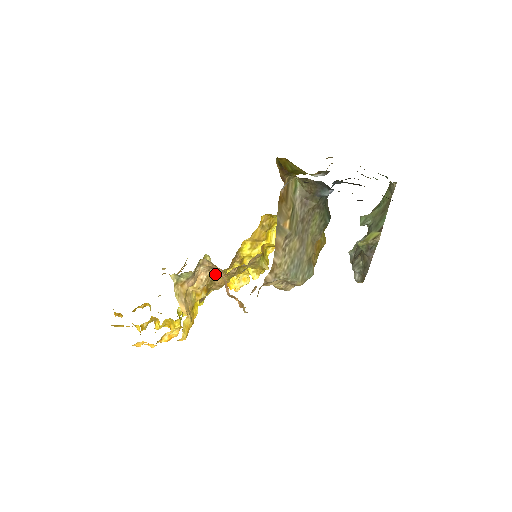
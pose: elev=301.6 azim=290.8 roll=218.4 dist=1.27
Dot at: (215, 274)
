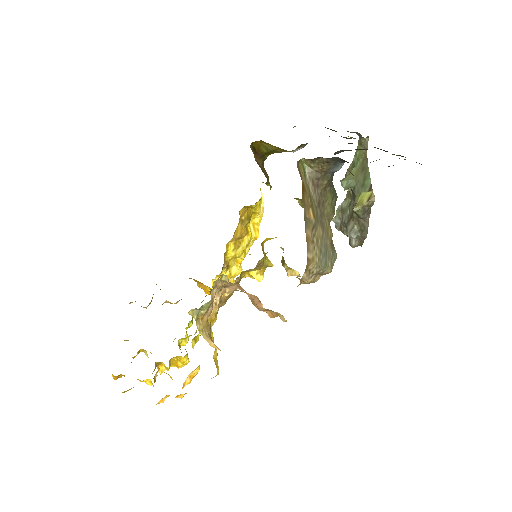
Dot at: (224, 291)
